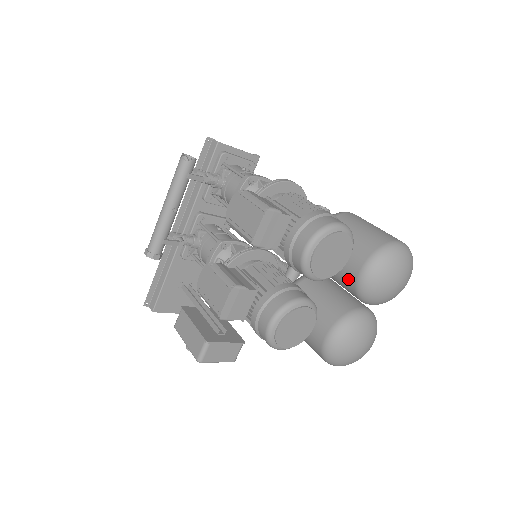
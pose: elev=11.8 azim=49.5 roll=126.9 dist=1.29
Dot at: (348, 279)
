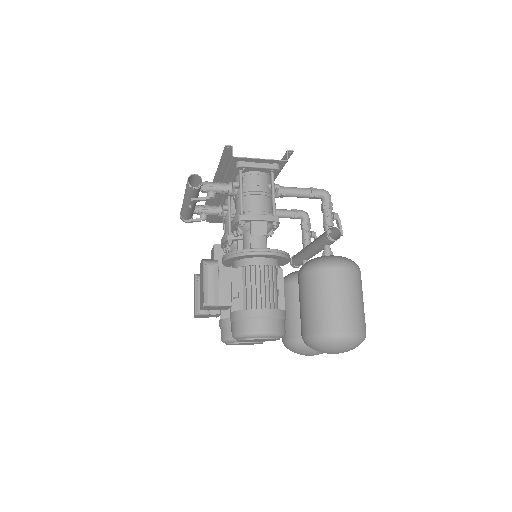
Dot at: occluded
